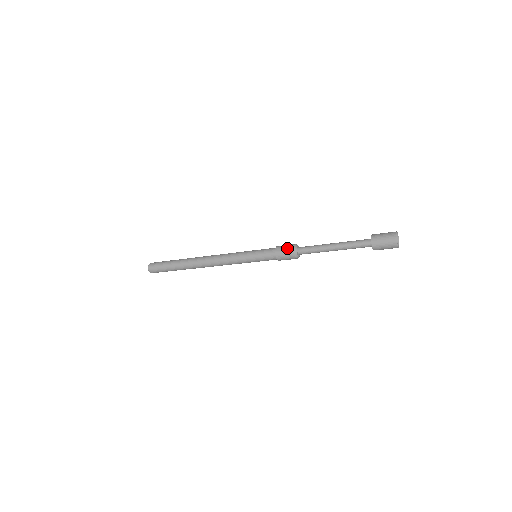
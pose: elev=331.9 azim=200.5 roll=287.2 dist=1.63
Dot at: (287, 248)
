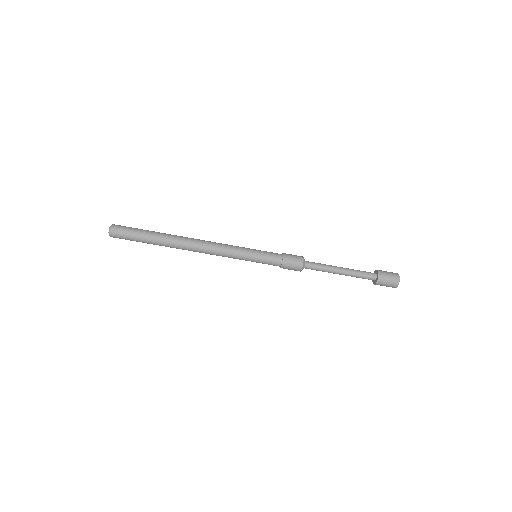
Dot at: (296, 257)
